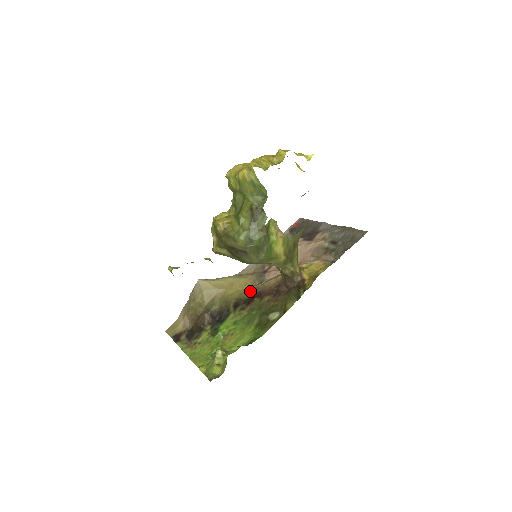
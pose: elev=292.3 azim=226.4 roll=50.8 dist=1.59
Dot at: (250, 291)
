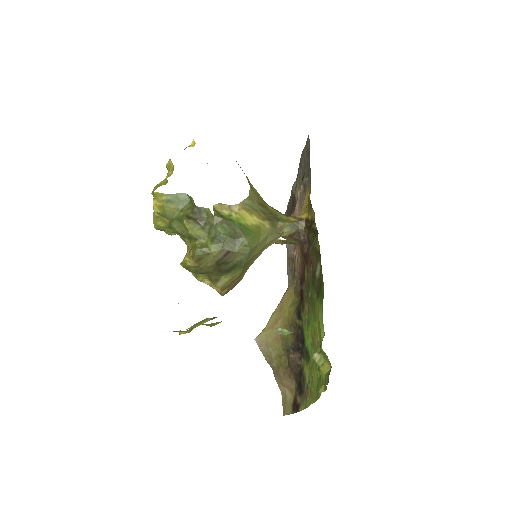
Dot at: (296, 292)
